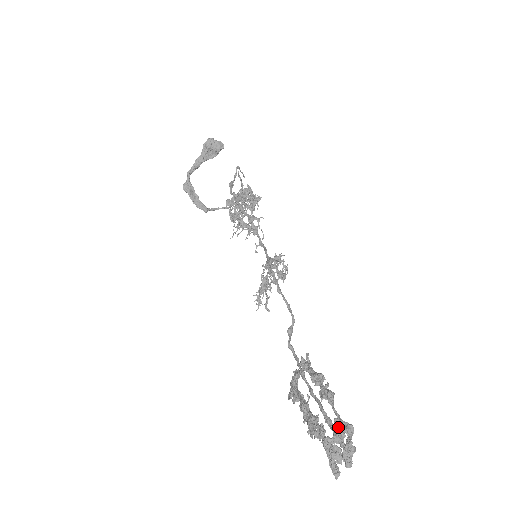
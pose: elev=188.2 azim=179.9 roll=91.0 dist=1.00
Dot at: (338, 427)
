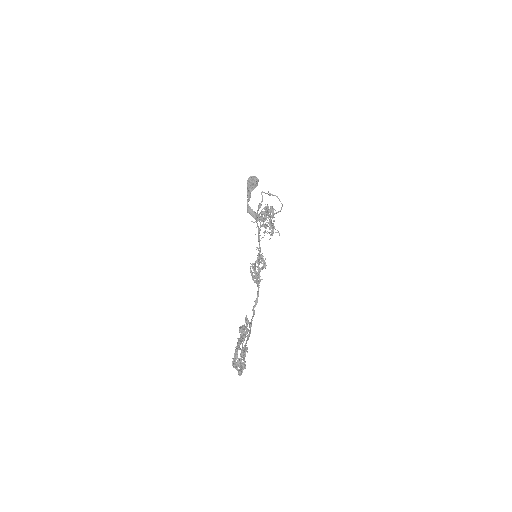
Dot at: (236, 353)
